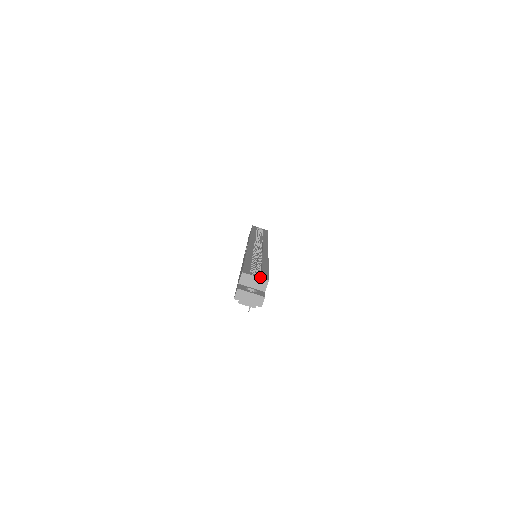
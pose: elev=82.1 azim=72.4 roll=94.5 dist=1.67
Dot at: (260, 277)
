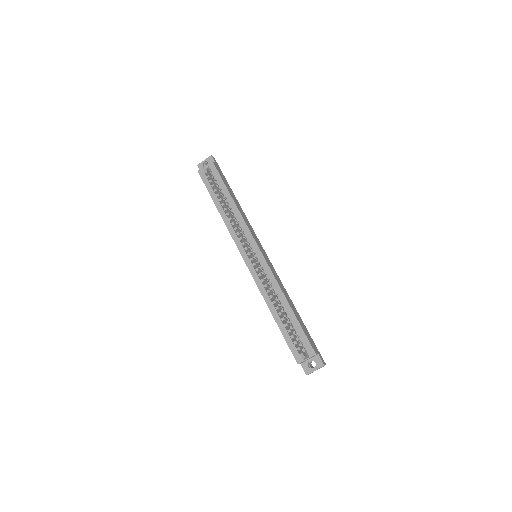
Dot at: (309, 357)
